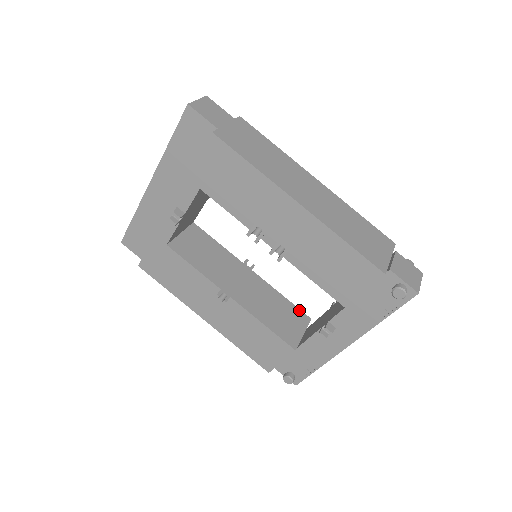
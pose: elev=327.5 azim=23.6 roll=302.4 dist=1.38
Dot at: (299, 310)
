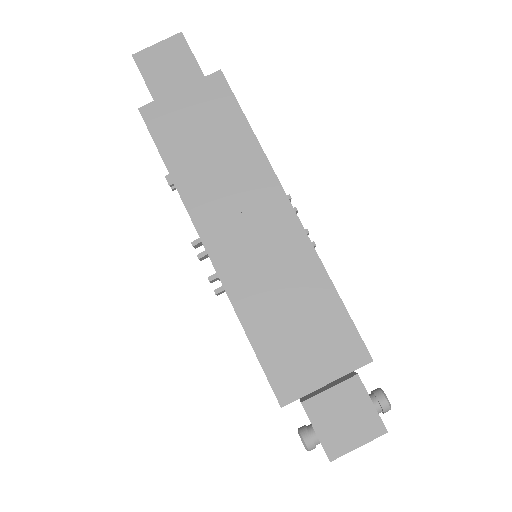
Dot at: occluded
